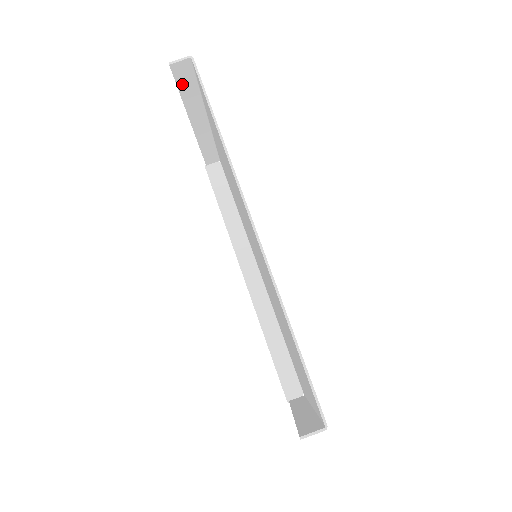
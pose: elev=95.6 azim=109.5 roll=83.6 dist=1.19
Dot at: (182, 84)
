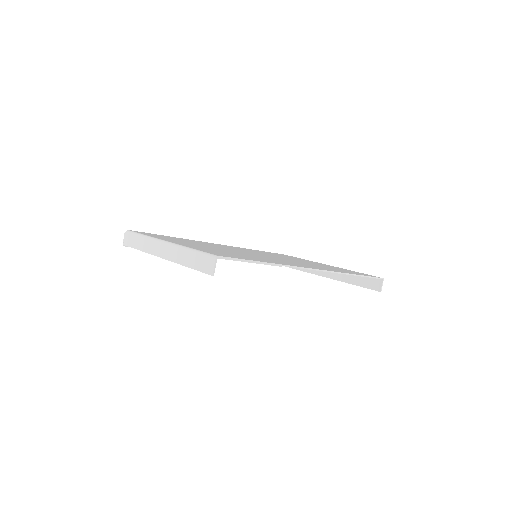
Dot at: (197, 266)
